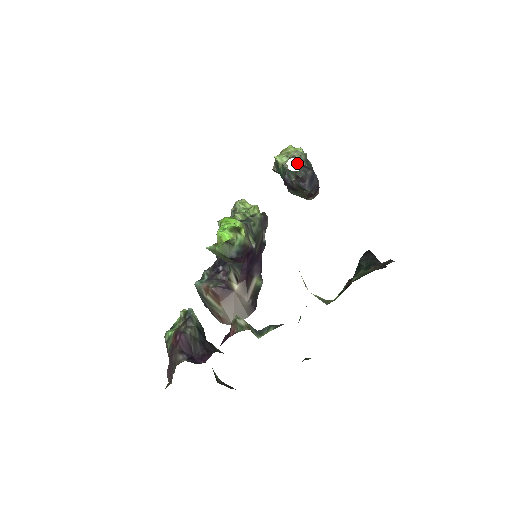
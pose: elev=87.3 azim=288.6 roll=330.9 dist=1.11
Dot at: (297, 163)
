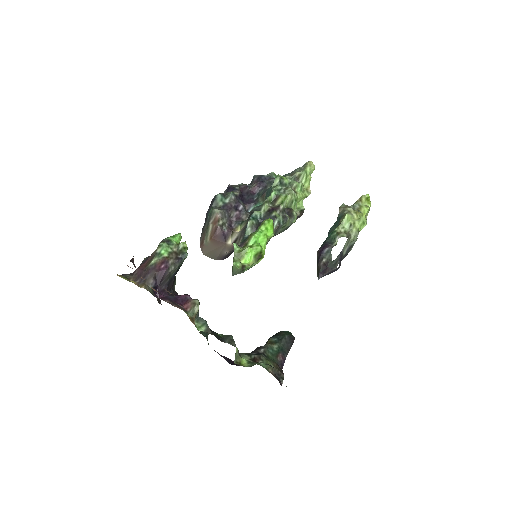
Dot at: (342, 250)
